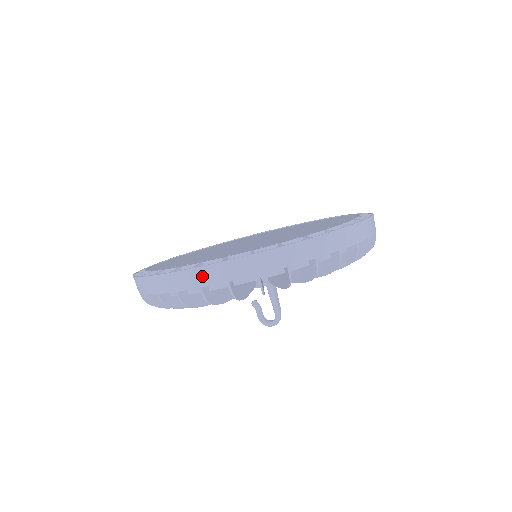
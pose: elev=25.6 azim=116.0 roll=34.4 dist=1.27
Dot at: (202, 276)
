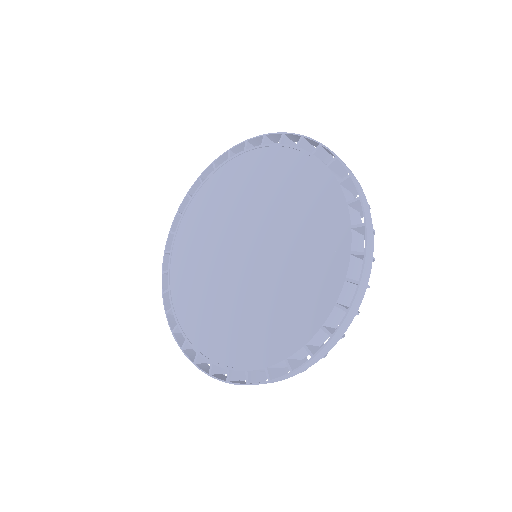
Dot at: (218, 377)
